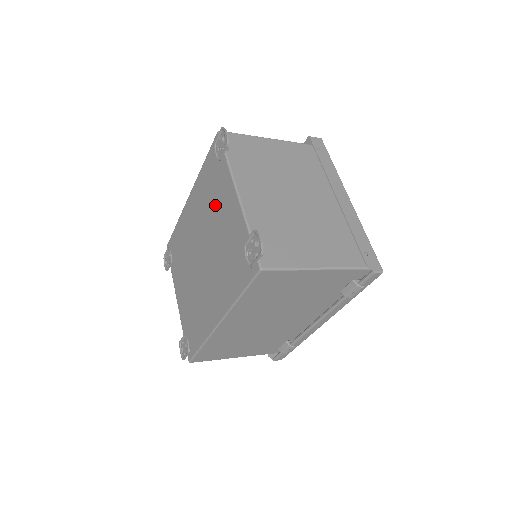
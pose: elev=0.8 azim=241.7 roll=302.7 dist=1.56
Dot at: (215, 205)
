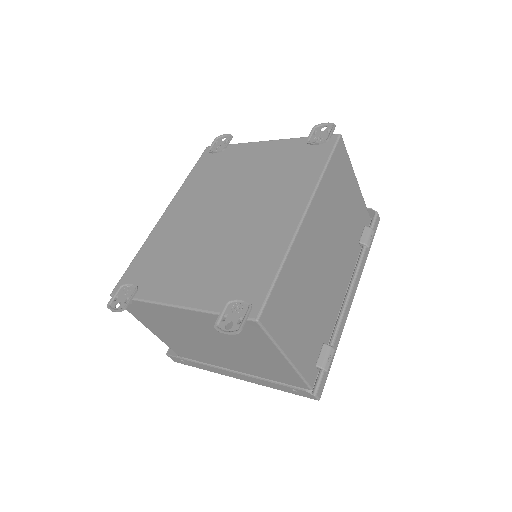
Dot at: (232, 171)
